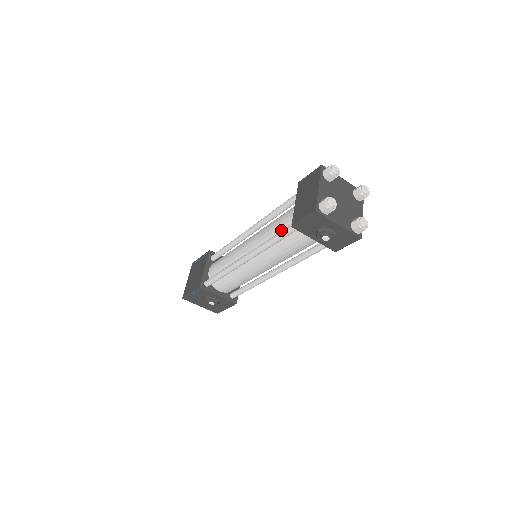
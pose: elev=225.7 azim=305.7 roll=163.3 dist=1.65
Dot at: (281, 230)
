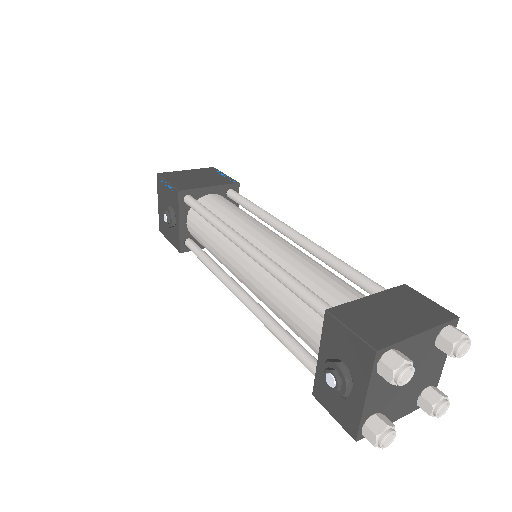
Dot at: (312, 286)
